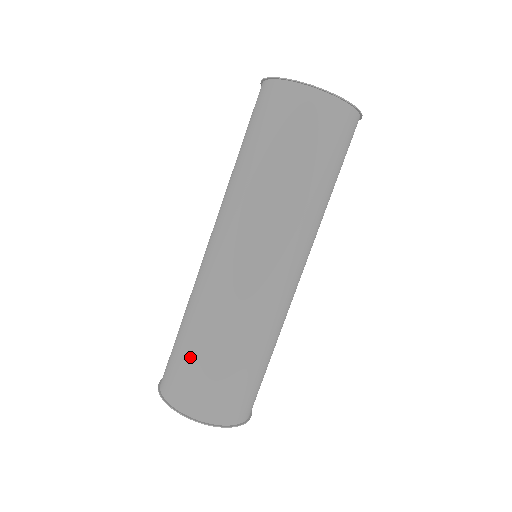
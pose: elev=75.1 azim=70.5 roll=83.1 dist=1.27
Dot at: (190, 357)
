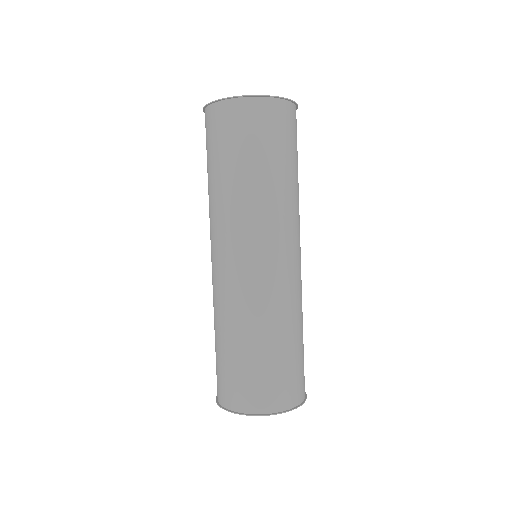
Dot at: (231, 362)
